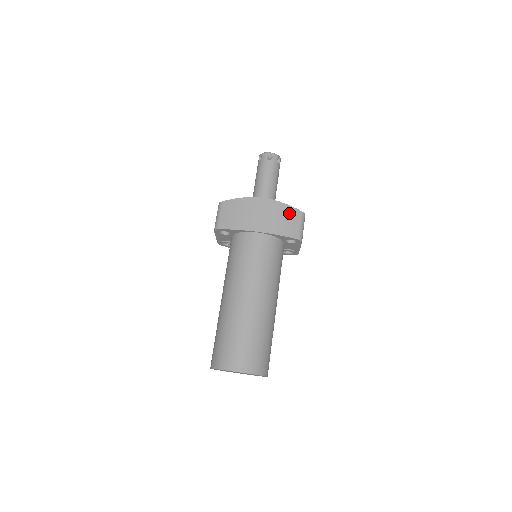
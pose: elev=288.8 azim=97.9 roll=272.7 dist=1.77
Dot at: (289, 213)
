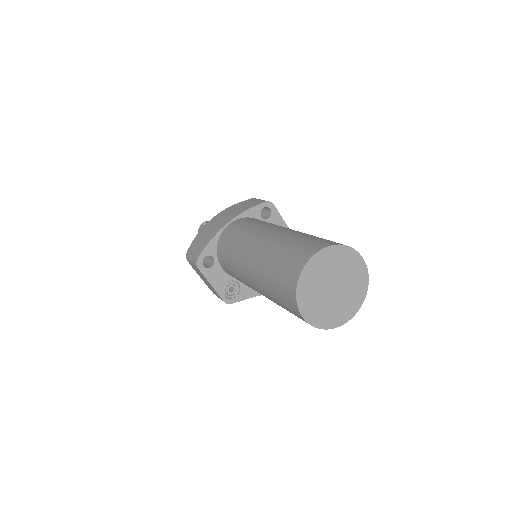
Dot at: (242, 204)
